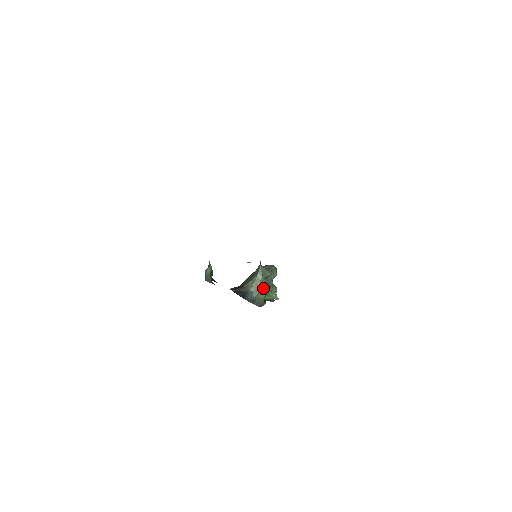
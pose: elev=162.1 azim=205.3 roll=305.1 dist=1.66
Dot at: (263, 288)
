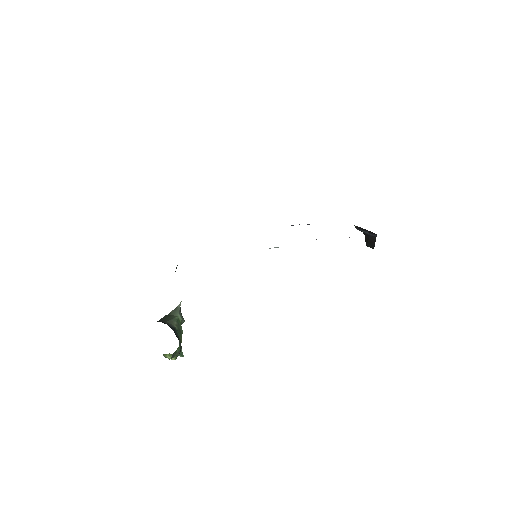
Dot at: (182, 332)
